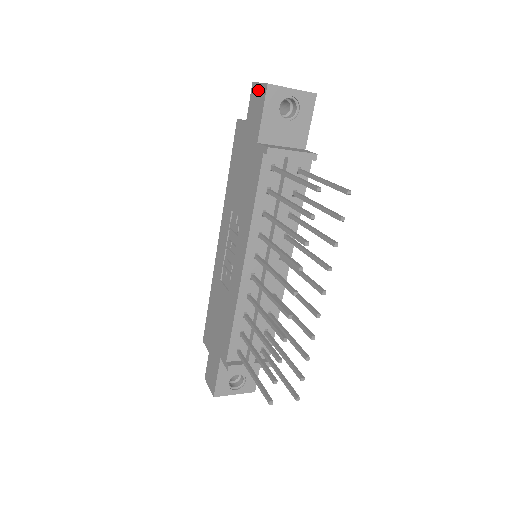
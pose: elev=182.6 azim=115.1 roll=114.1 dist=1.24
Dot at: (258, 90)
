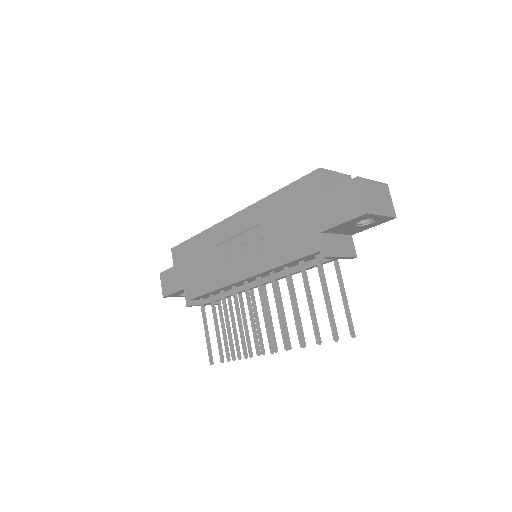
Dot at: (356, 197)
